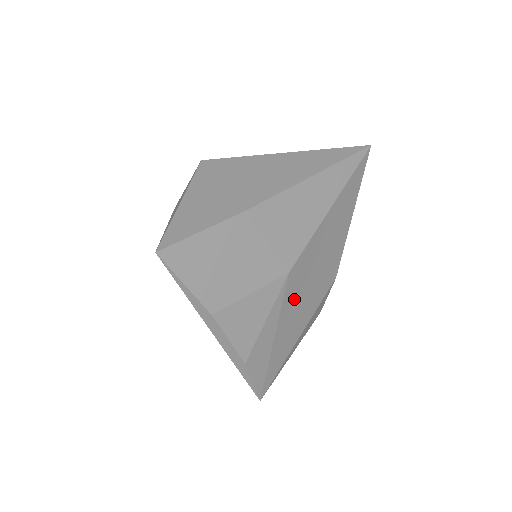
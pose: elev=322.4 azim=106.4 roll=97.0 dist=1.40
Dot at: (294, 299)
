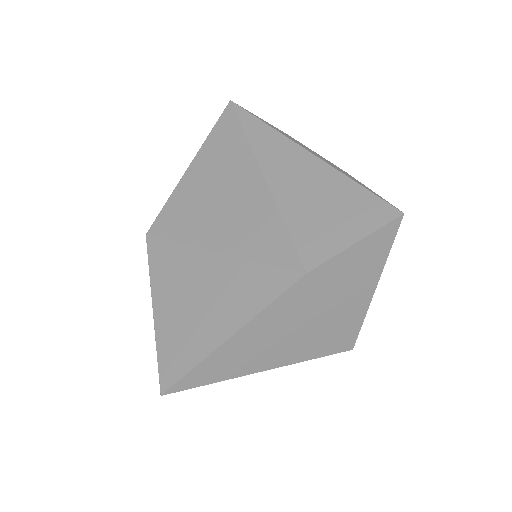
Dot at: occluded
